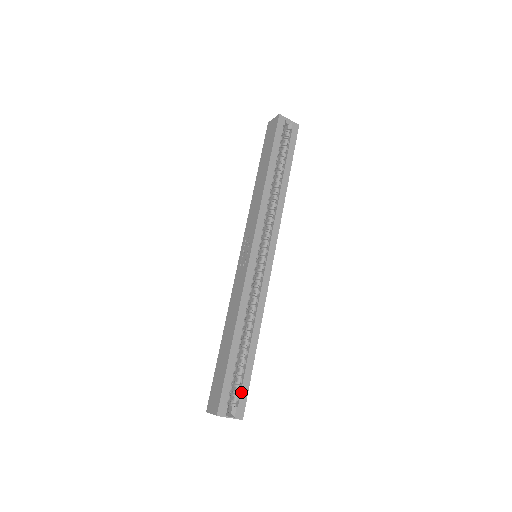
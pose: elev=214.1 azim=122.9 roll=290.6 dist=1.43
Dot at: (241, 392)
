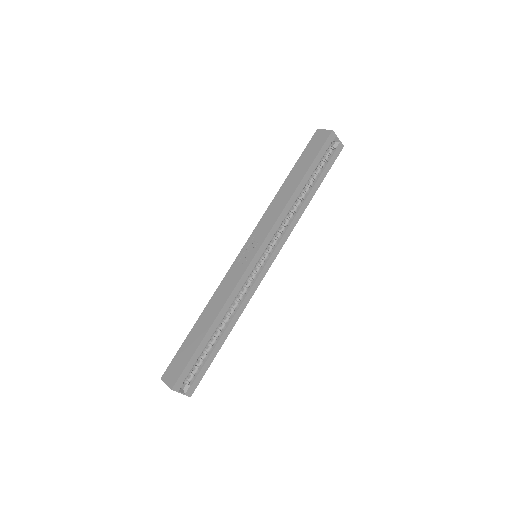
Dot at: (198, 374)
